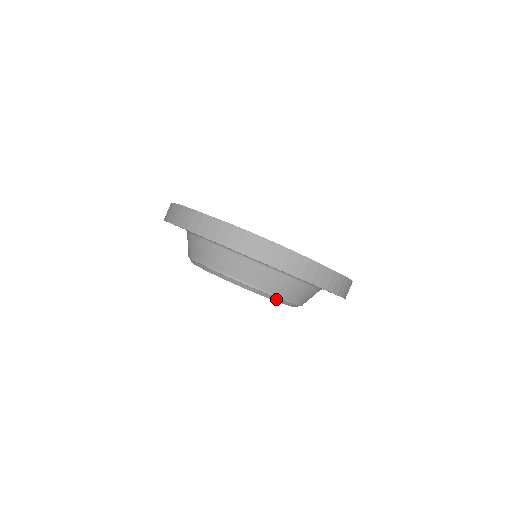
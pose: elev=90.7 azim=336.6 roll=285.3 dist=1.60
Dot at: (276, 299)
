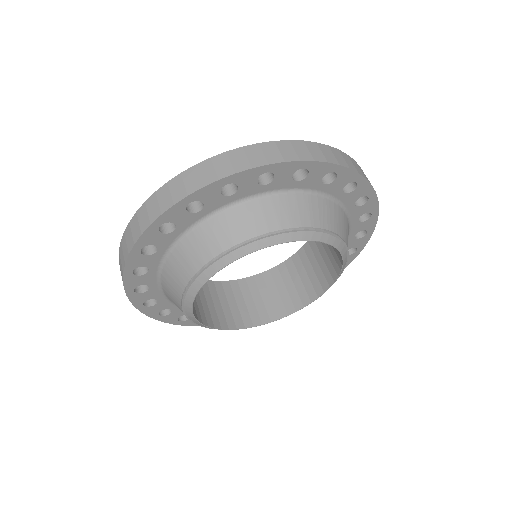
Dot at: (234, 255)
